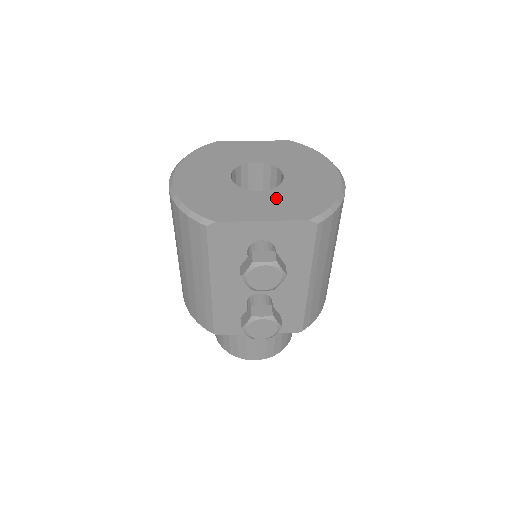
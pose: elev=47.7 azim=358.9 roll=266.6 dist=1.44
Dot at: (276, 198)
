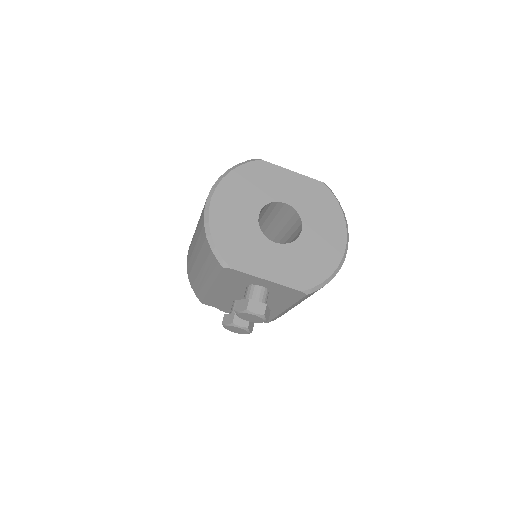
Dot at: (286, 257)
